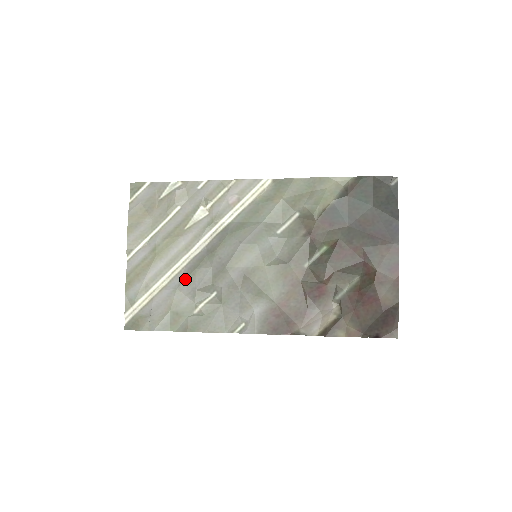
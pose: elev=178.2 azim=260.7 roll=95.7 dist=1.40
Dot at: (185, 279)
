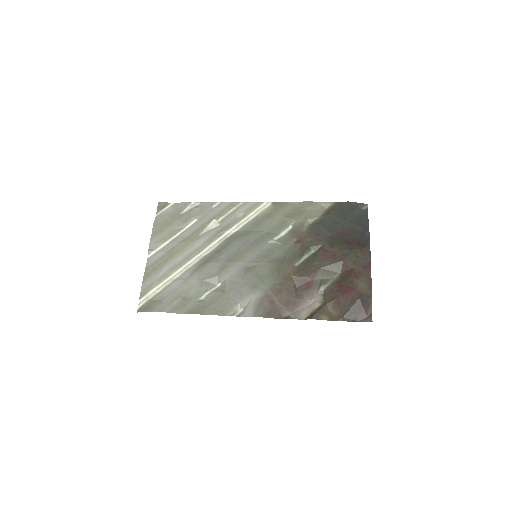
Dot at: (196, 272)
